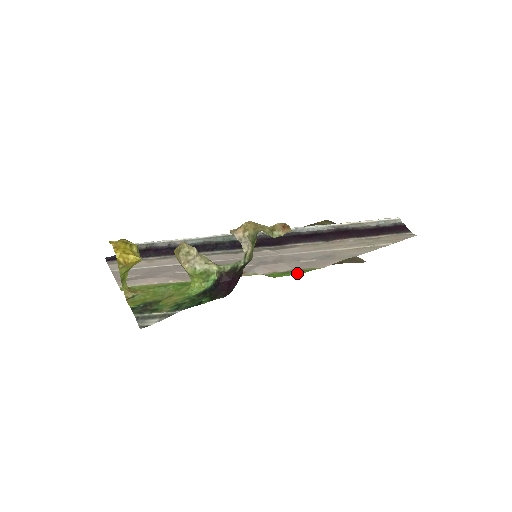
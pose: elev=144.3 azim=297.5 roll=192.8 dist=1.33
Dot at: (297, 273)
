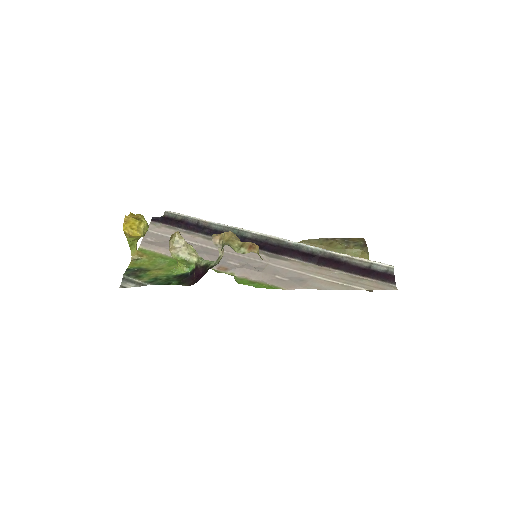
Dot at: (259, 286)
